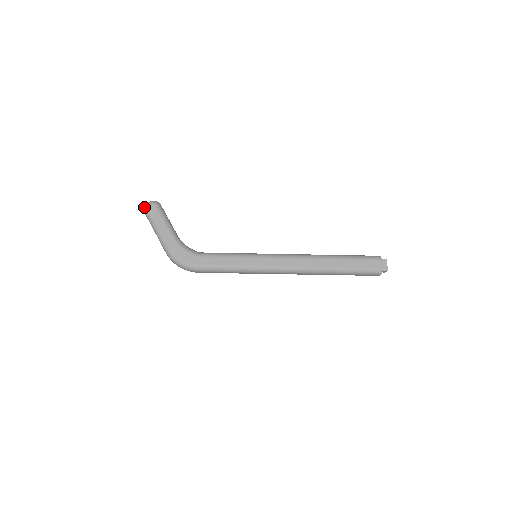
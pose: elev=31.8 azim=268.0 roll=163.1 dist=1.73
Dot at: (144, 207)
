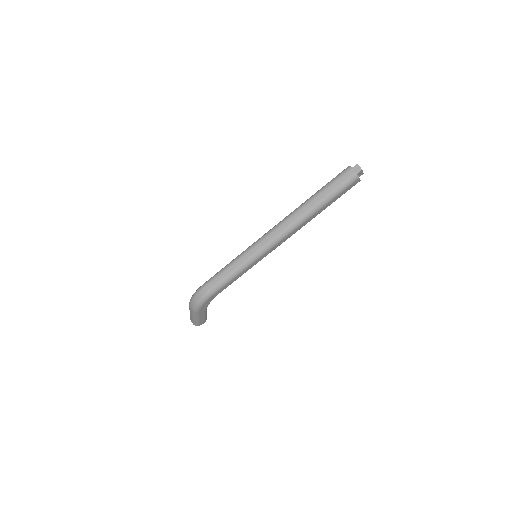
Dot at: occluded
